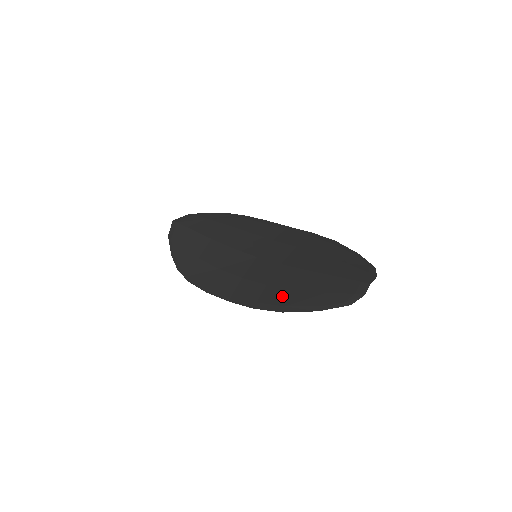
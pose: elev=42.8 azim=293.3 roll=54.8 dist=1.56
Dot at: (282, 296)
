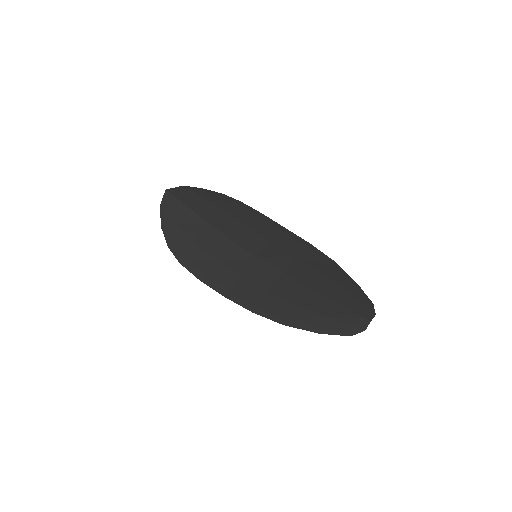
Dot at: (284, 308)
